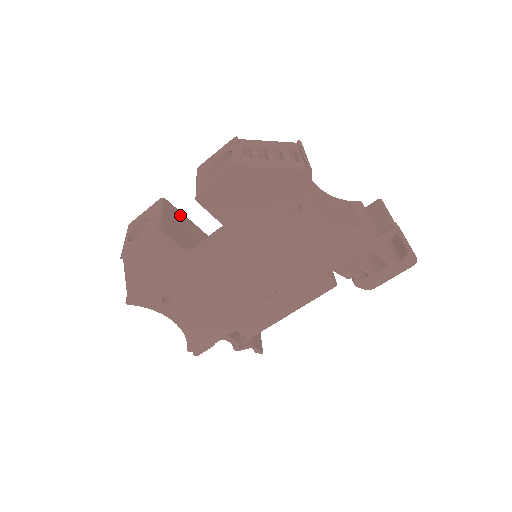
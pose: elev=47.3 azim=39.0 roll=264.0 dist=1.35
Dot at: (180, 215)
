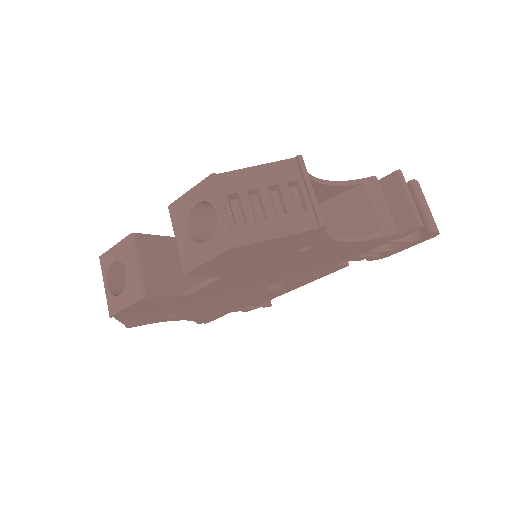
Dot at: (159, 242)
